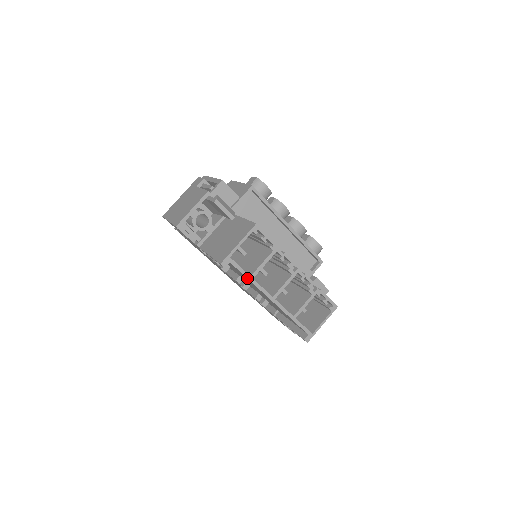
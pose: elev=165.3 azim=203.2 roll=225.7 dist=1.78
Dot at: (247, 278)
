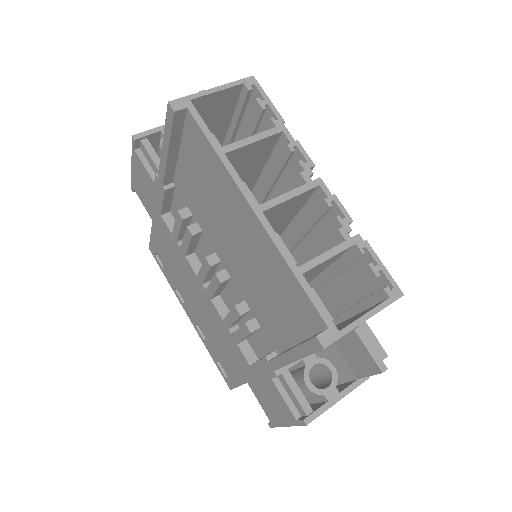
Dot at: (213, 148)
